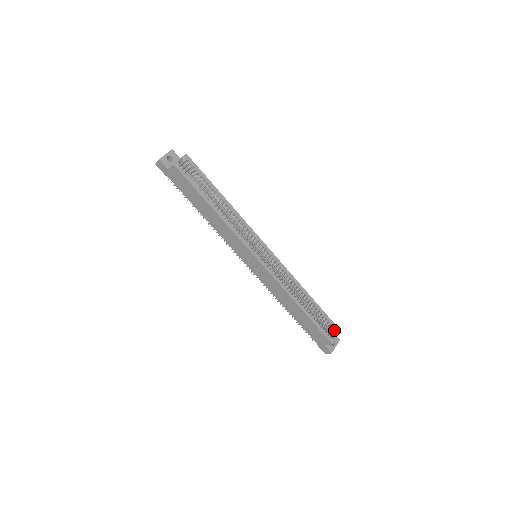
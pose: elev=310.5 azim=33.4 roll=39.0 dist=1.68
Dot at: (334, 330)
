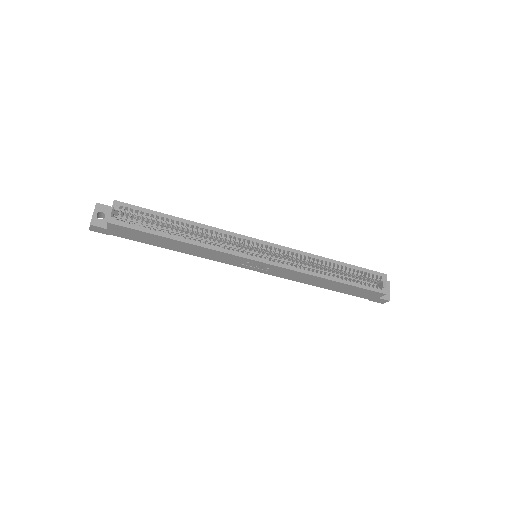
Dot at: (379, 278)
